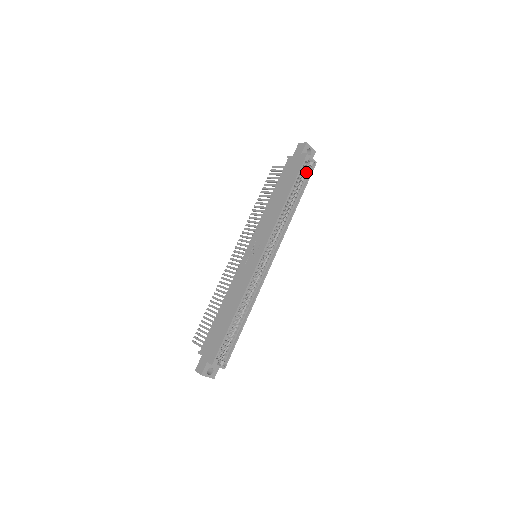
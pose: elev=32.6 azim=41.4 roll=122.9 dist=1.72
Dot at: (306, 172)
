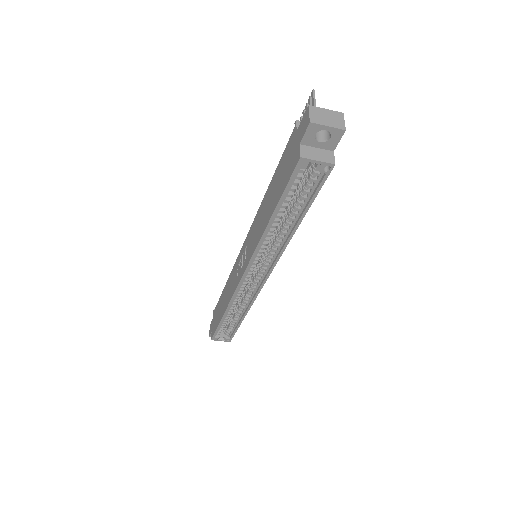
Dot at: (311, 180)
